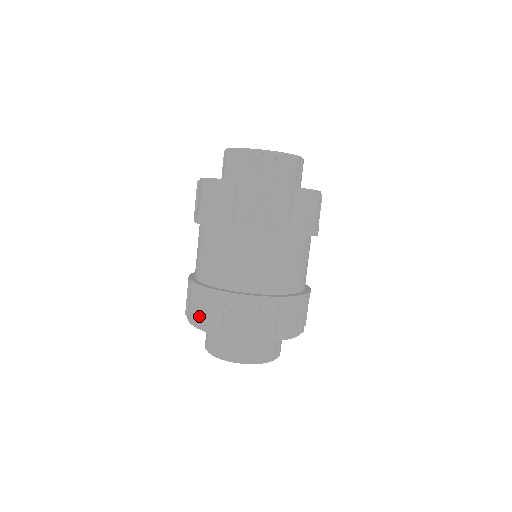
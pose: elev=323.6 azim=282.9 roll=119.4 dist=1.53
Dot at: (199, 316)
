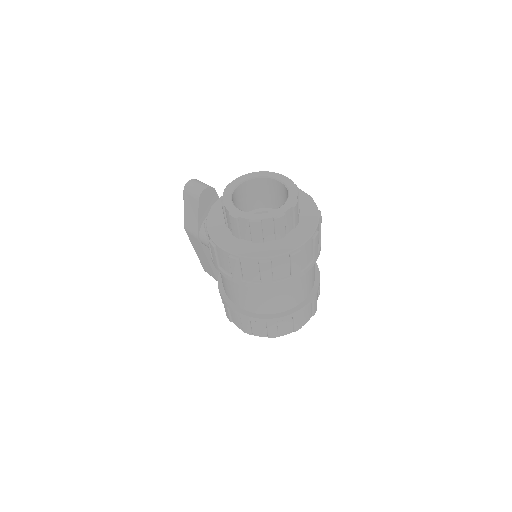
Dot at: (280, 331)
